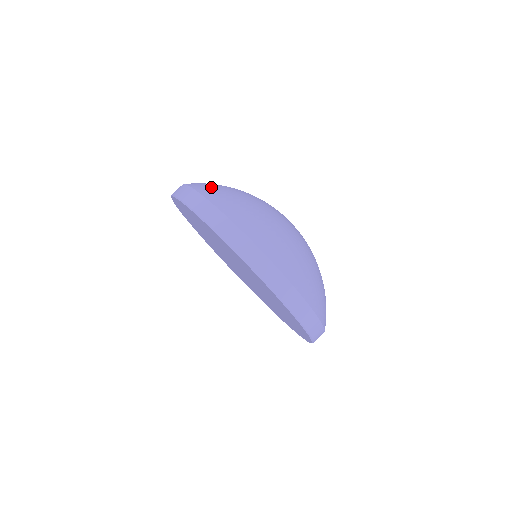
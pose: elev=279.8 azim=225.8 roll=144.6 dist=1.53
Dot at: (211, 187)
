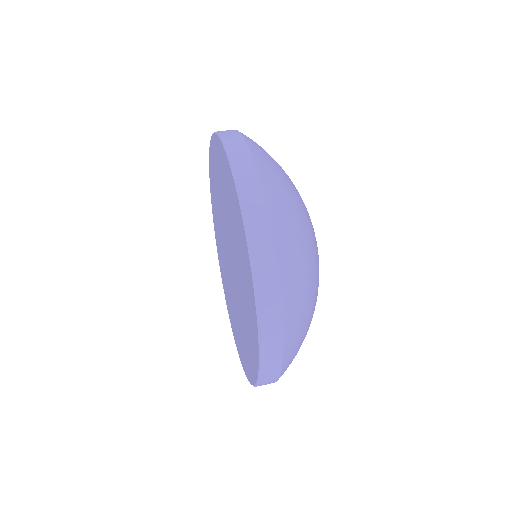
Dot at: occluded
